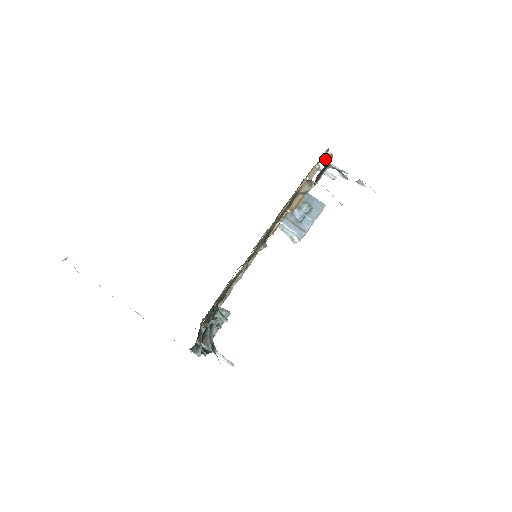
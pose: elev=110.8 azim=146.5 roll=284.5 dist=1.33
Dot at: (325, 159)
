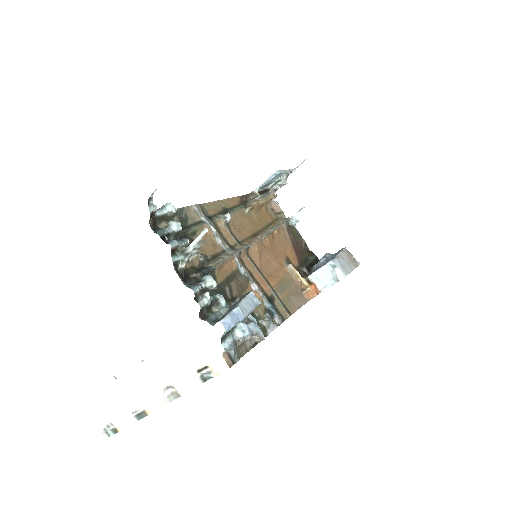
Dot at: occluded
